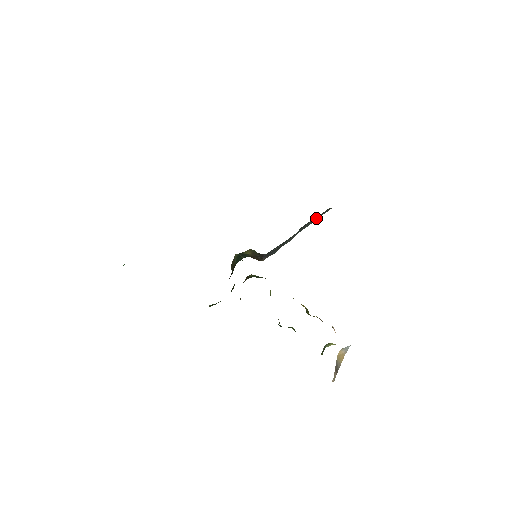
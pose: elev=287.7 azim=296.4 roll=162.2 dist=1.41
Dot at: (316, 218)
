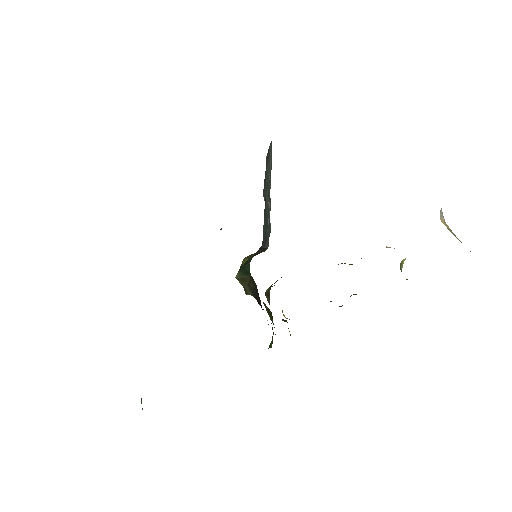
Dot at: (269, 164)
